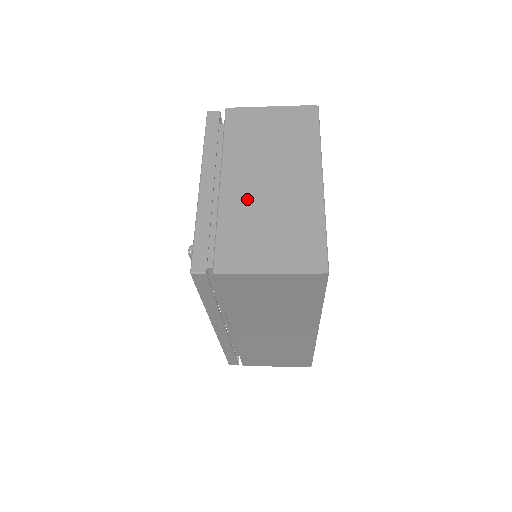
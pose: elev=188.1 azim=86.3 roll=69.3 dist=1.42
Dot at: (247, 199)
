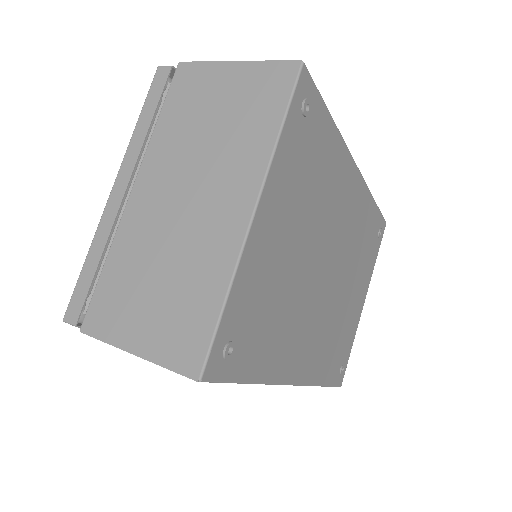
Dot at: (149, 226)
